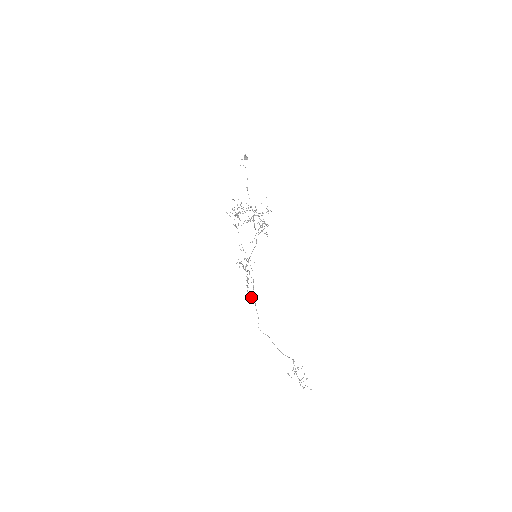
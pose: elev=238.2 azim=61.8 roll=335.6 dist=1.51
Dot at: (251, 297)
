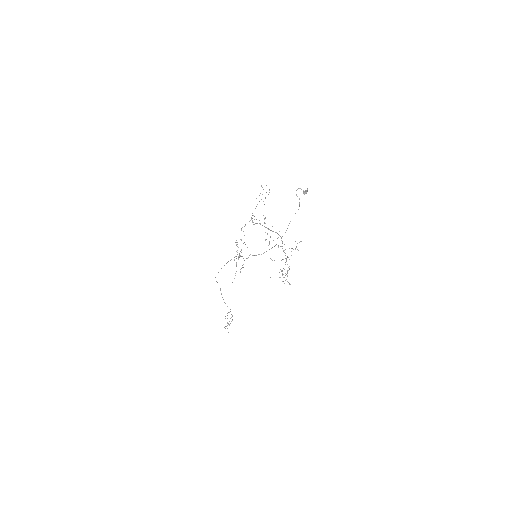
Dot at: occluded
